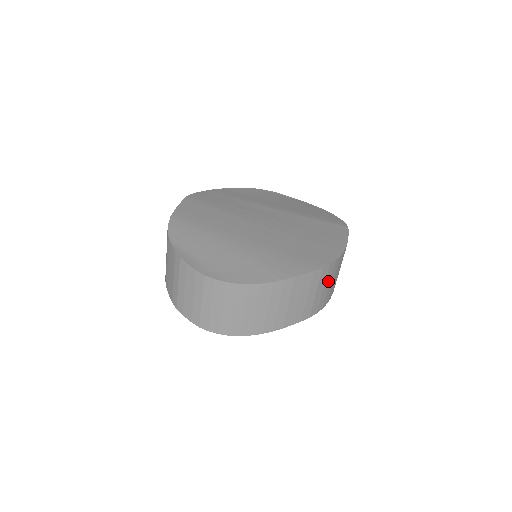
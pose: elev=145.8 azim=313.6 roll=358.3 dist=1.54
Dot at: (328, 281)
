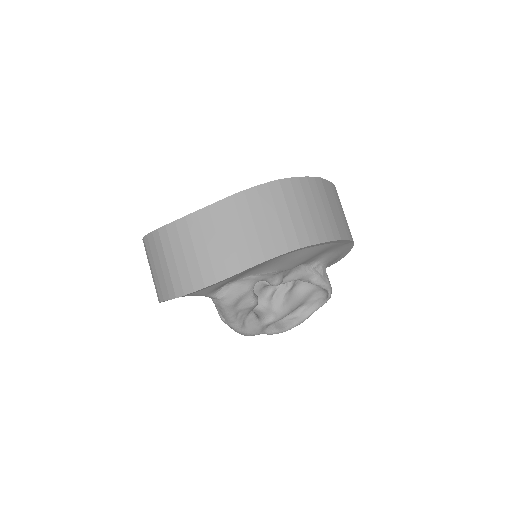
Dot at: (304, 203)
